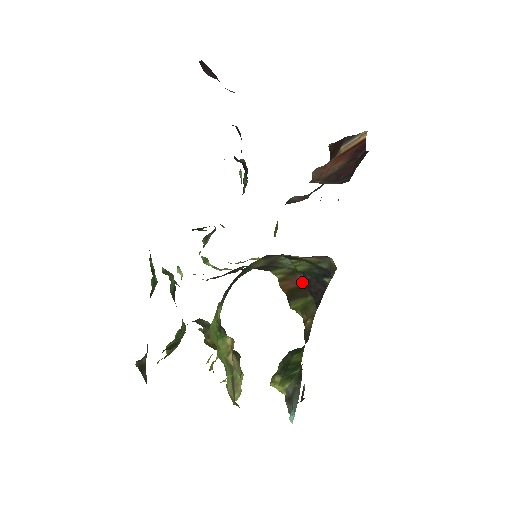
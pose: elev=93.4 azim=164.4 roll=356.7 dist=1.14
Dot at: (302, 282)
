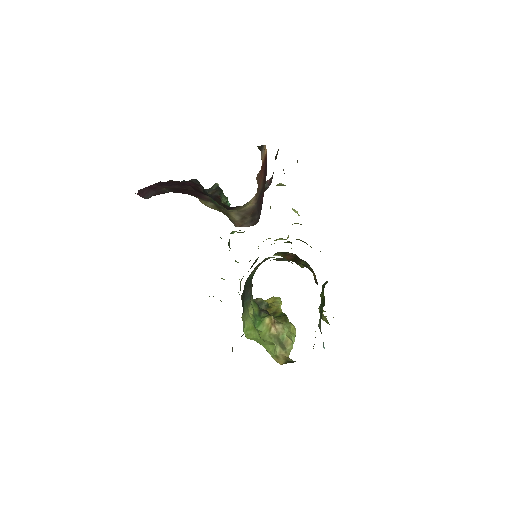
Dot at: (293, 255)
